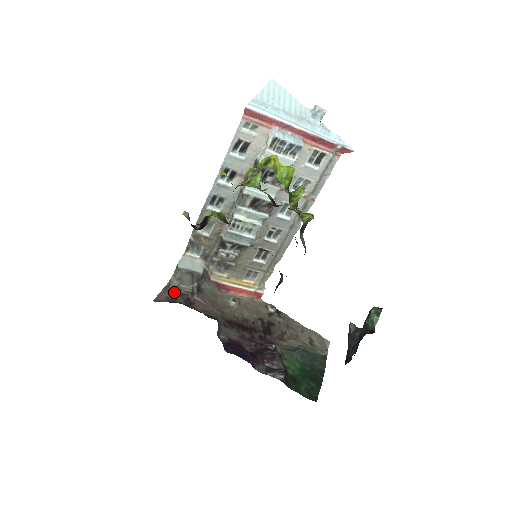
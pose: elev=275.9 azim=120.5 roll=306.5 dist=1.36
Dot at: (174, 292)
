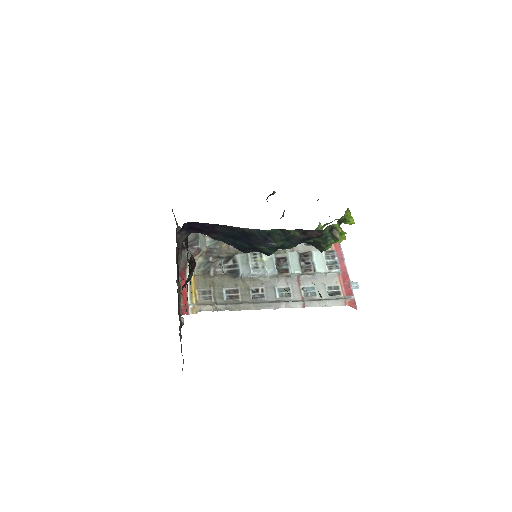
Dot at: (177, 225)
